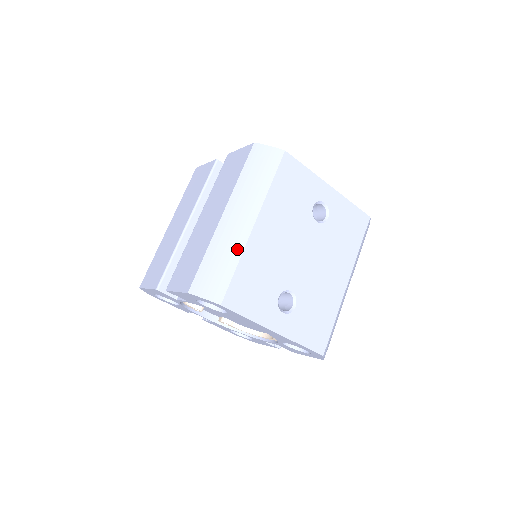
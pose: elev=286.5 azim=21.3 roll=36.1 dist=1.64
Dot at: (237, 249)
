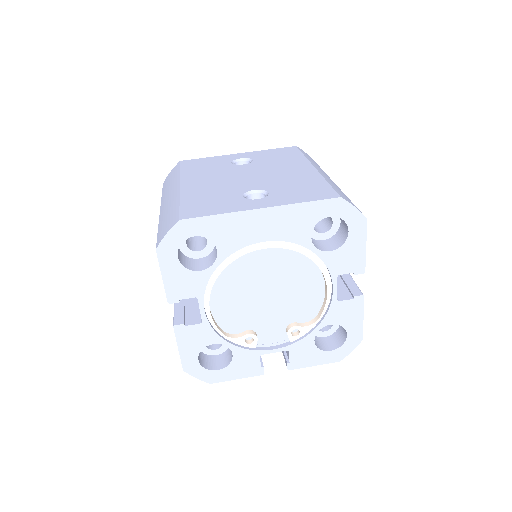
Dot at: (175, 201)
